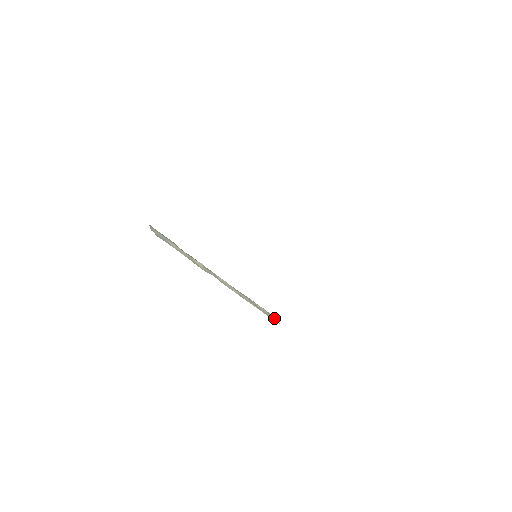
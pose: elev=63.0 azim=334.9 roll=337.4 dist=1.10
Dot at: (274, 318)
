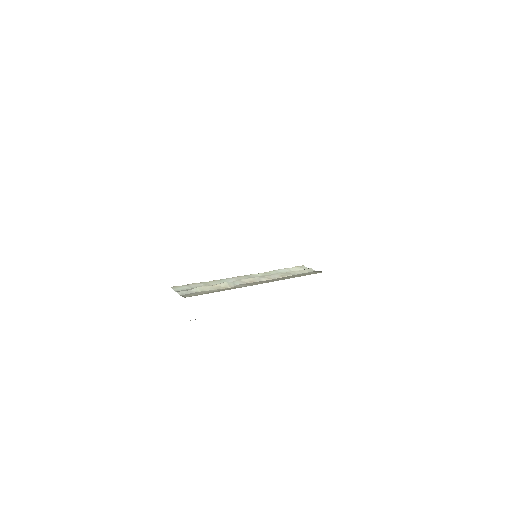
Dot at: (308, 269)
